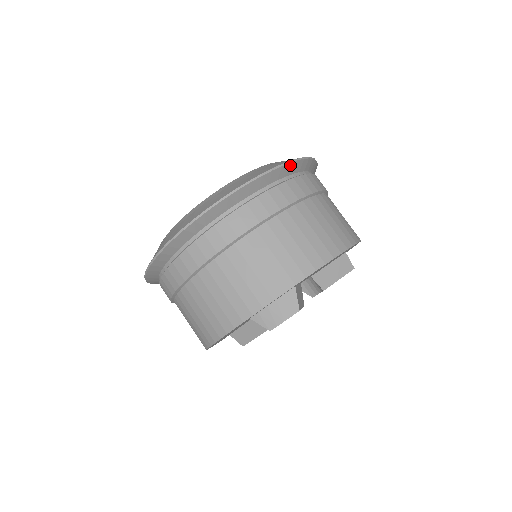
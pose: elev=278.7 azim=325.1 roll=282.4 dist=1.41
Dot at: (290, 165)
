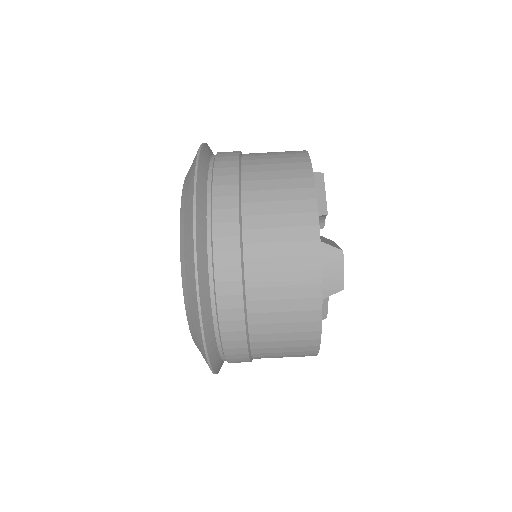
Dot at: (199, 171)
